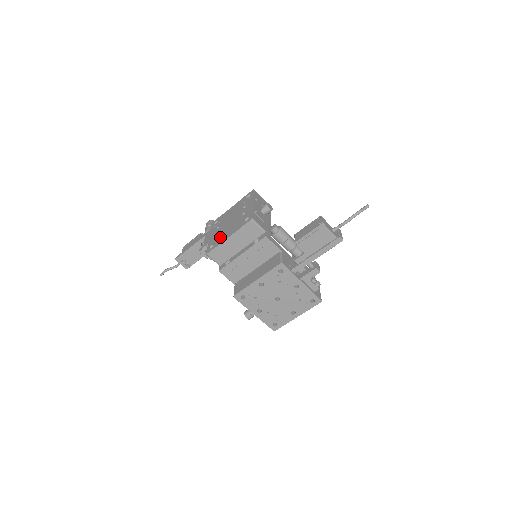
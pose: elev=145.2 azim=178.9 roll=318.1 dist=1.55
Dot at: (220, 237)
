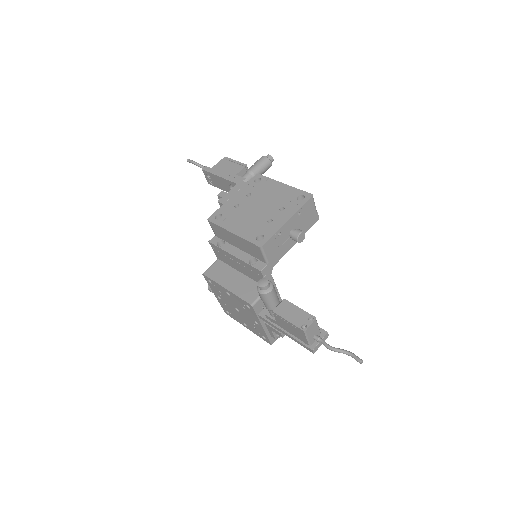
Dot at: (233, 217)
